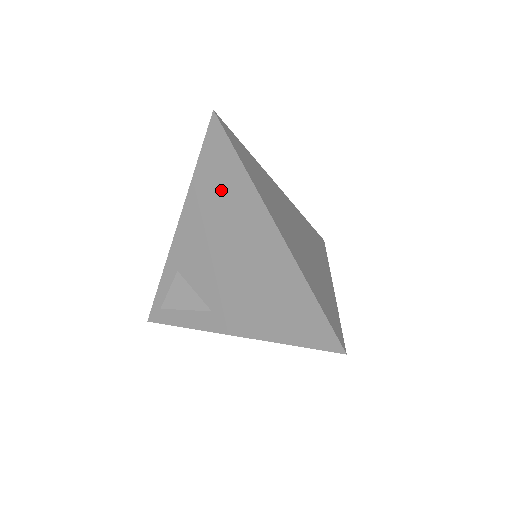
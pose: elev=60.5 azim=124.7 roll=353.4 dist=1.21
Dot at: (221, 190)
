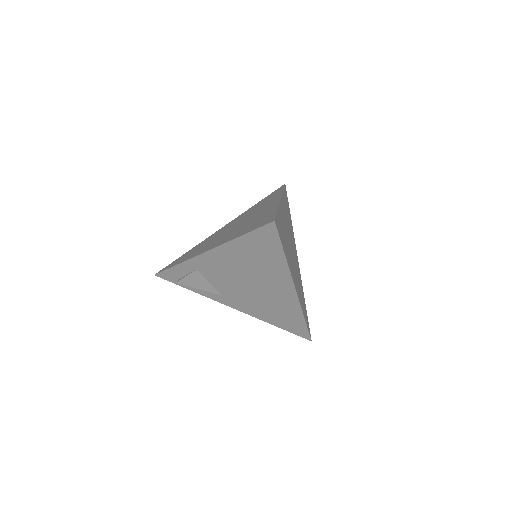
Dot at: (259, 258)
